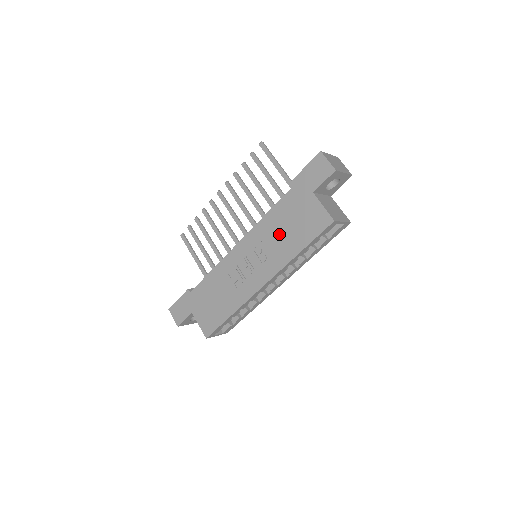
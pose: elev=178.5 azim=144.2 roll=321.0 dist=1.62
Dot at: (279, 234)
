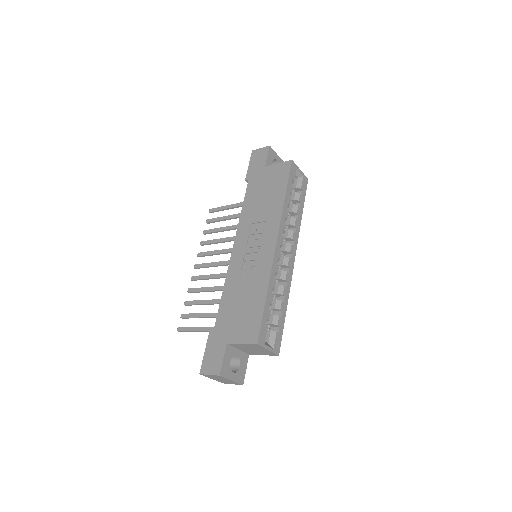
Dot at: (261, 206)
